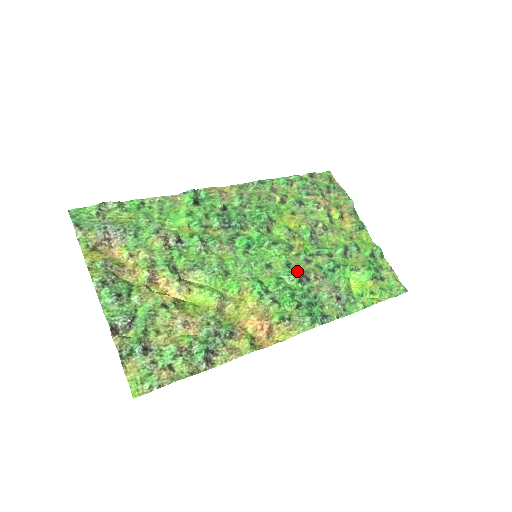
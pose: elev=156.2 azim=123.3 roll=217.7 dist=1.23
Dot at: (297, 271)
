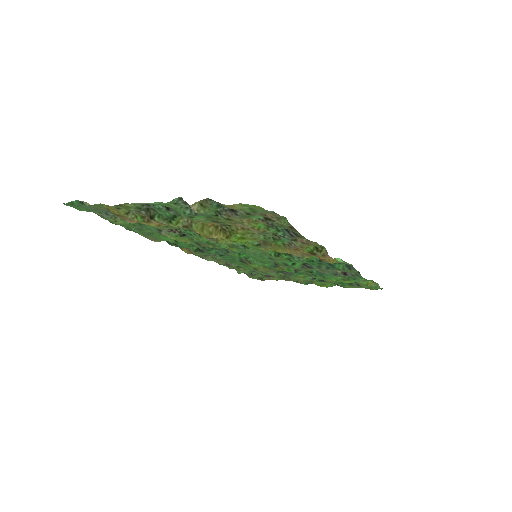
Dot at: (296, 266)
